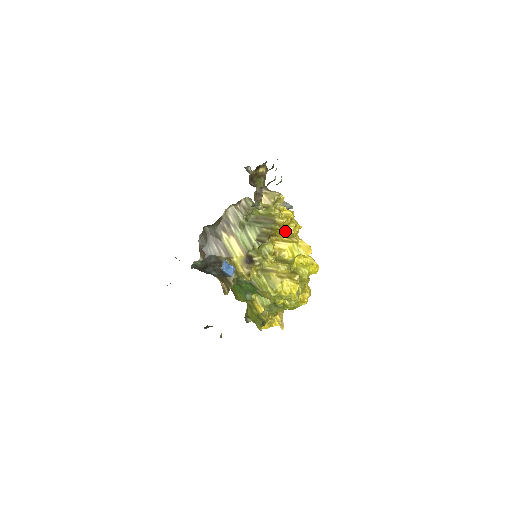
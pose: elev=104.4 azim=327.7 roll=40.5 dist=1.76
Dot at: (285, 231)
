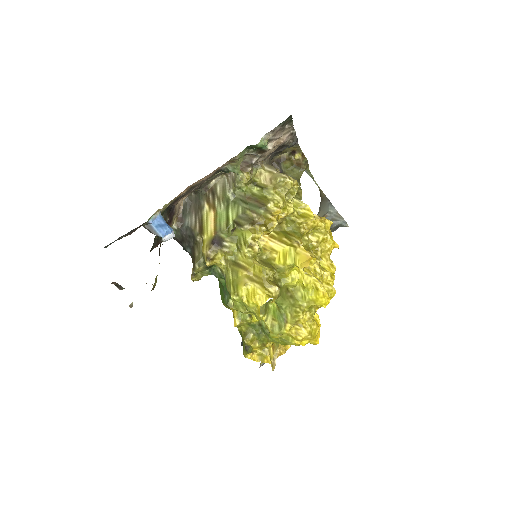
Dot at: (295, 233)
